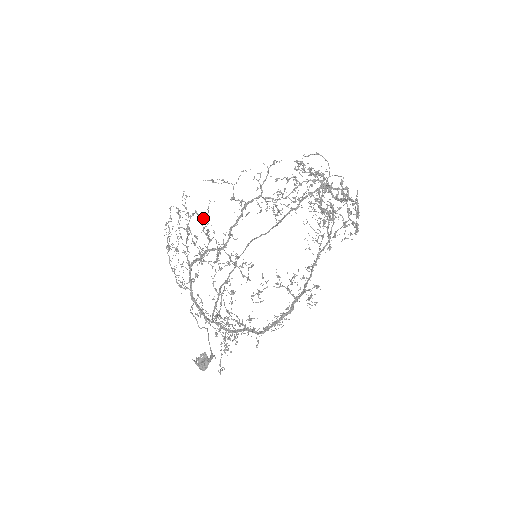
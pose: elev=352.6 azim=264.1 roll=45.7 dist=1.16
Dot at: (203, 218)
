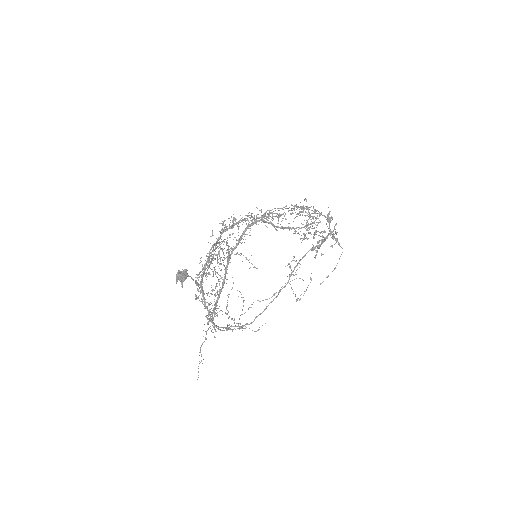
Dot at: (225, 220)
